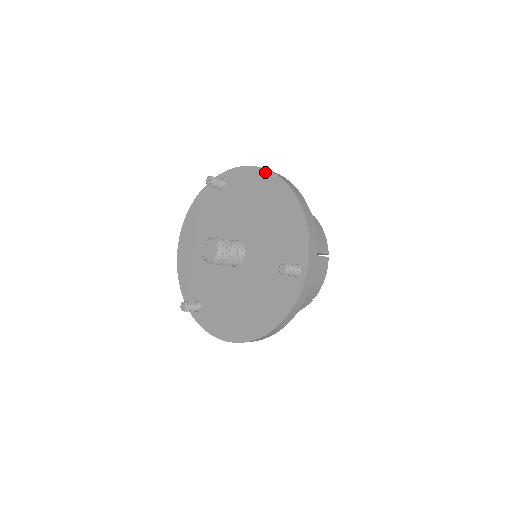
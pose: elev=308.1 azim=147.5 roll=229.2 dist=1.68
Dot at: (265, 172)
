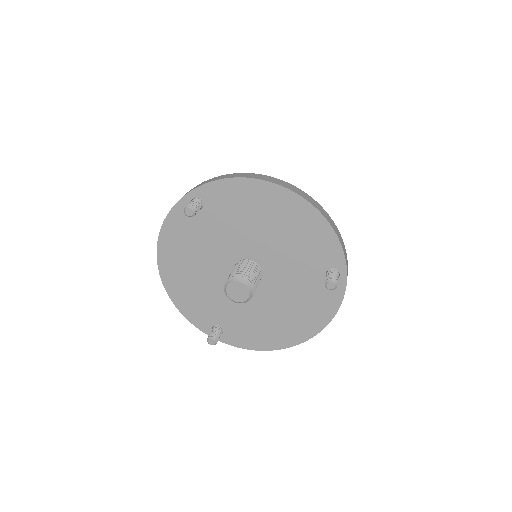
Dot at: (257, 182)
